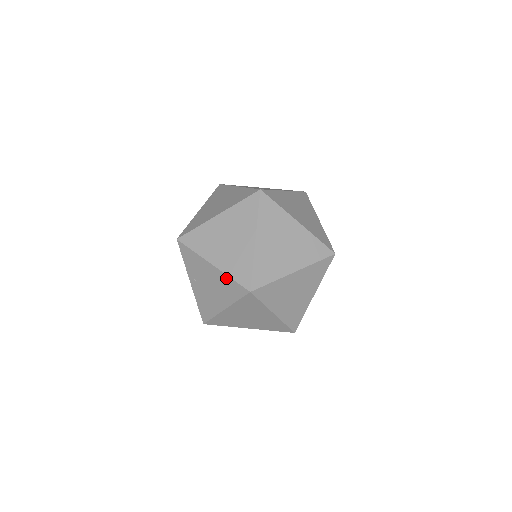
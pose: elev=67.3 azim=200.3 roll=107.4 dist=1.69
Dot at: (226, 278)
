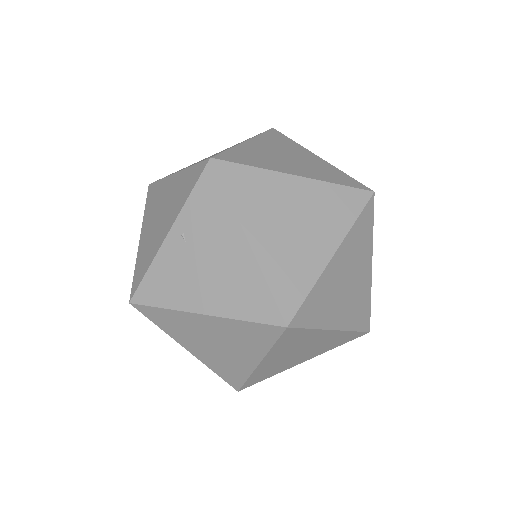
Dot at: (257, 278)
